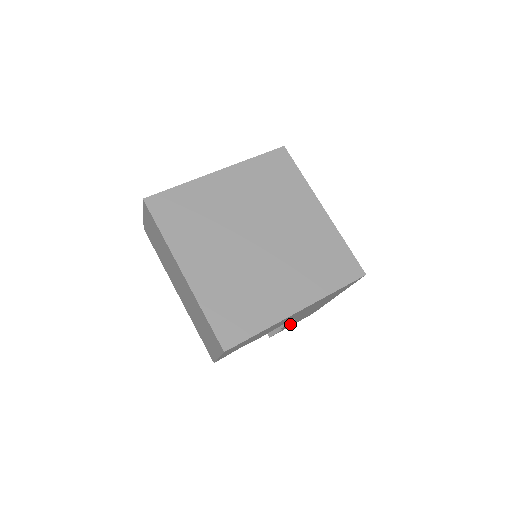
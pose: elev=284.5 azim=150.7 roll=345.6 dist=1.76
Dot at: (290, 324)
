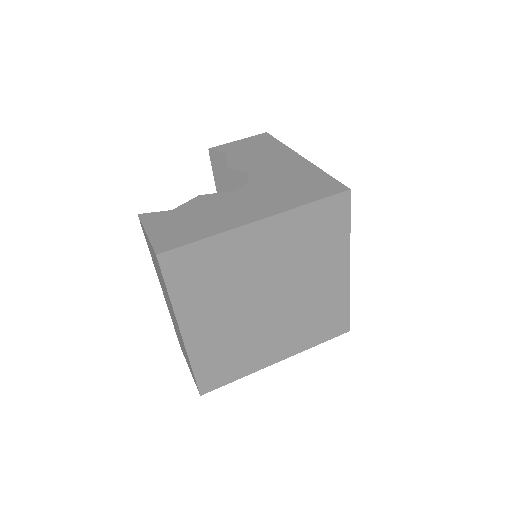
Dot at: occluded
